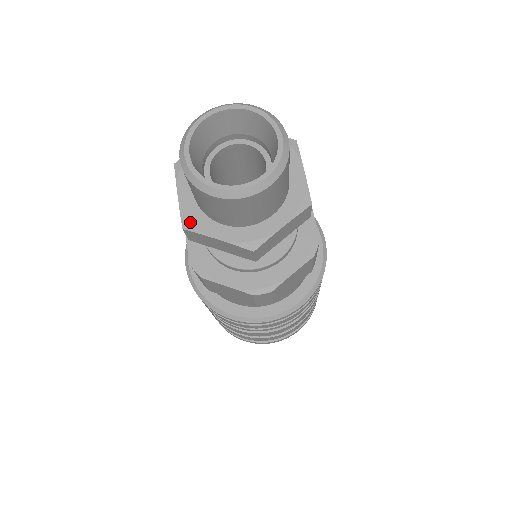
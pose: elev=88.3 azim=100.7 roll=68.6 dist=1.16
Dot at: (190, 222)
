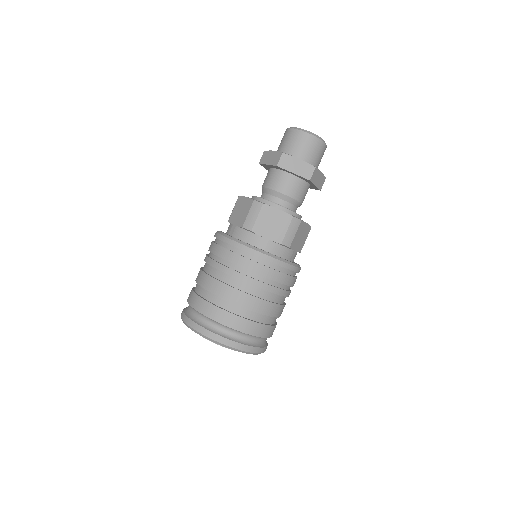
Dot at: occluded
